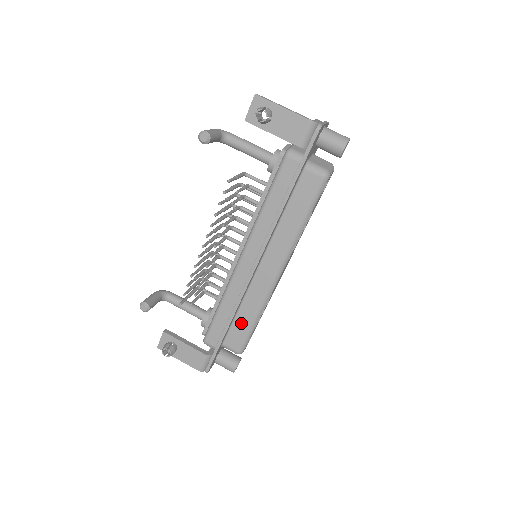
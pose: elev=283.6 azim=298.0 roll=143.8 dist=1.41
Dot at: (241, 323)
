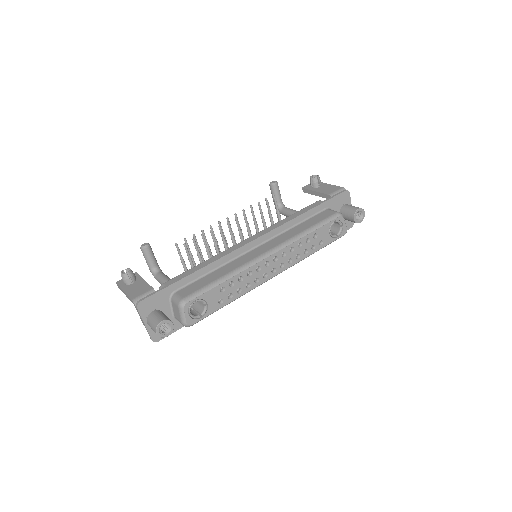
Dot at: (207, 279)
